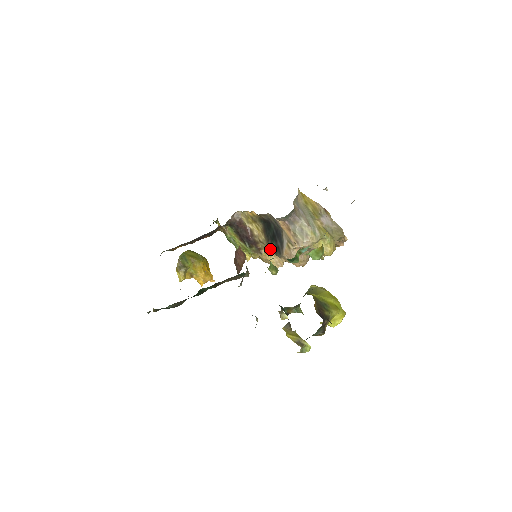
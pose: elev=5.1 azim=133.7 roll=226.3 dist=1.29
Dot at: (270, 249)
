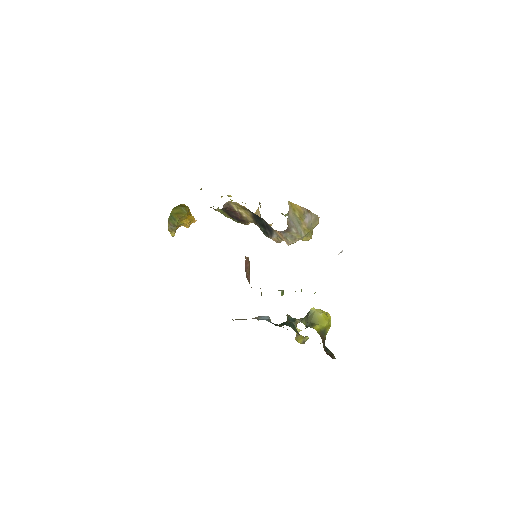
Dot at: occluded
